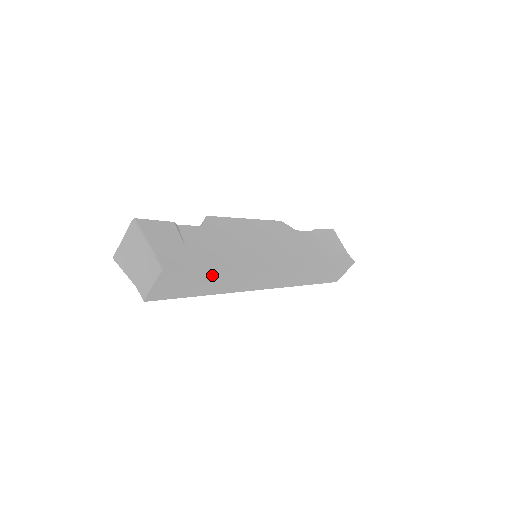
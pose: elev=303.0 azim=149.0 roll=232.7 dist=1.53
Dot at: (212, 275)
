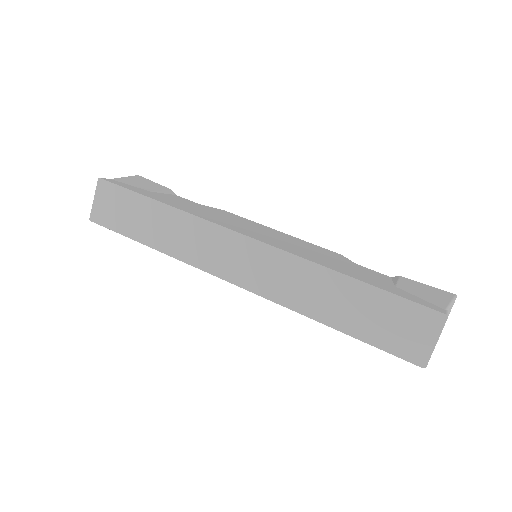
Dot at: (150, 210)
